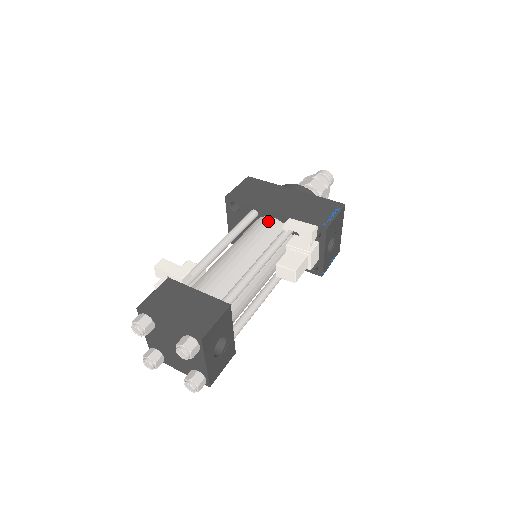
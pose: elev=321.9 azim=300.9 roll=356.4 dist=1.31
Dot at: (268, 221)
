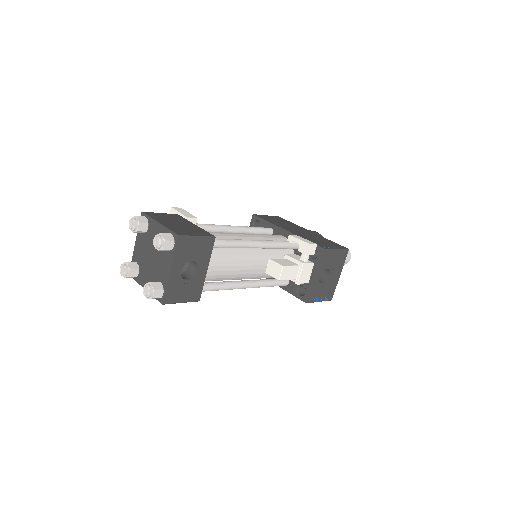
Dot at: (278, 235)
